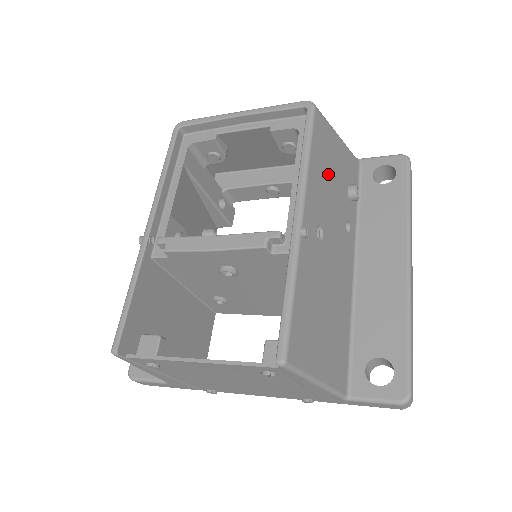
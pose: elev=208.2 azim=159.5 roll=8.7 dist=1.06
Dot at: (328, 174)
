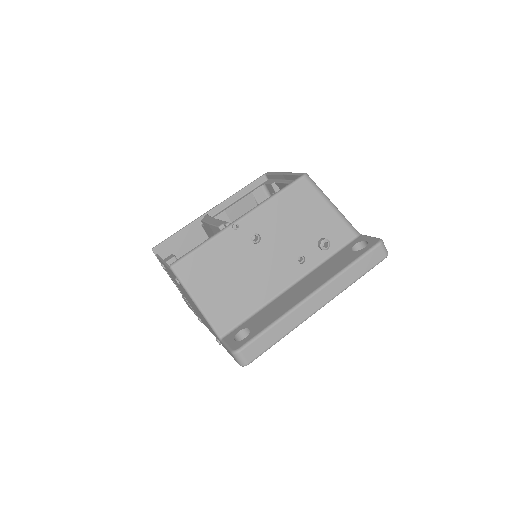
Dot at: (294, 217)
